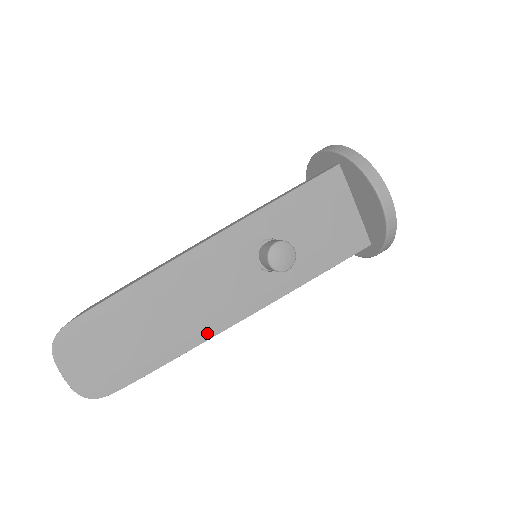
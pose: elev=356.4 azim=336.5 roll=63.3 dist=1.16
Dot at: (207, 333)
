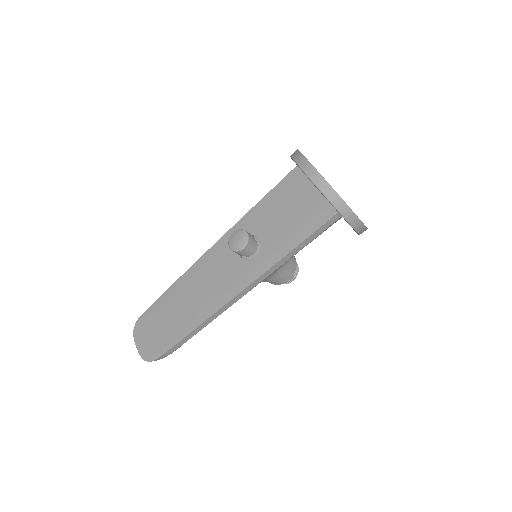
Dot at: (209, 312)
